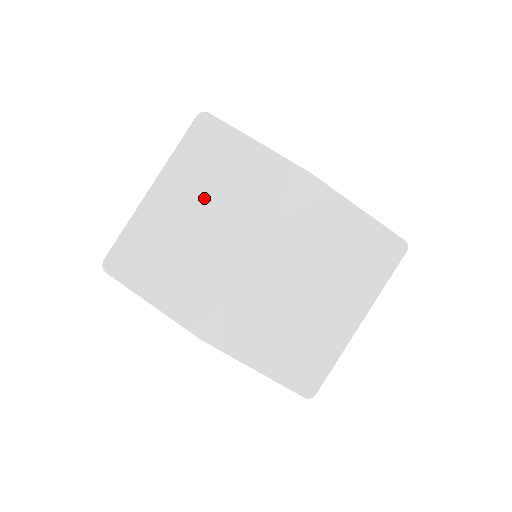
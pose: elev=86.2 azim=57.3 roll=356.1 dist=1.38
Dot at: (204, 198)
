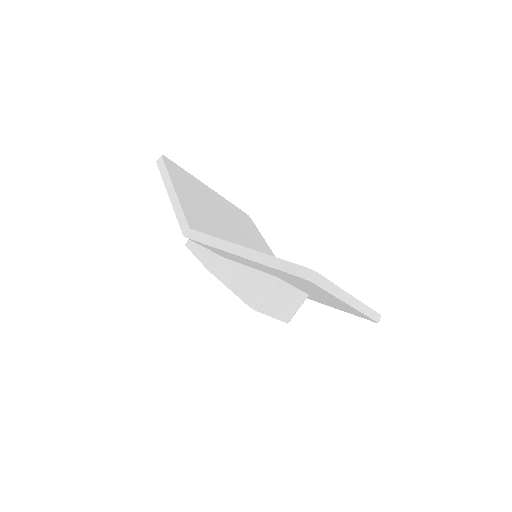
Dot at: (234, 221)
